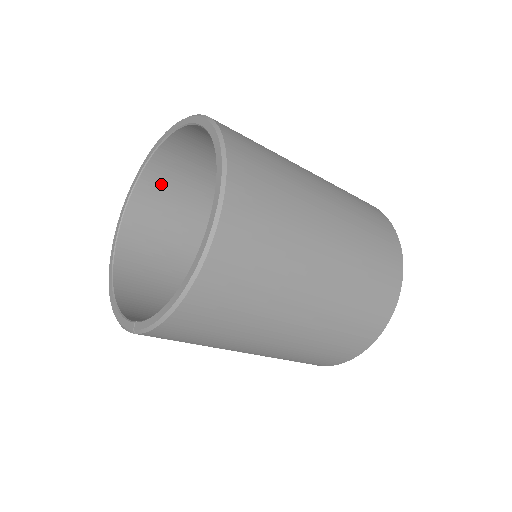
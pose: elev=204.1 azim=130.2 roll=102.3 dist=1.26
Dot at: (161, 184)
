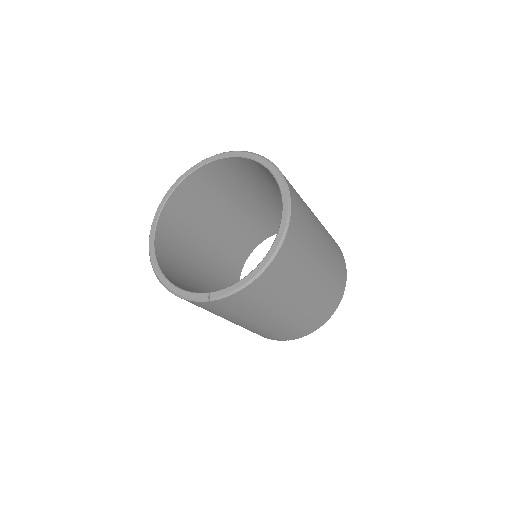
Dot at: (185, 199)
